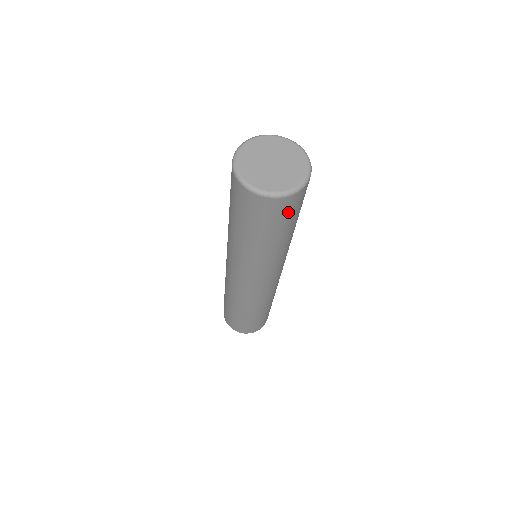
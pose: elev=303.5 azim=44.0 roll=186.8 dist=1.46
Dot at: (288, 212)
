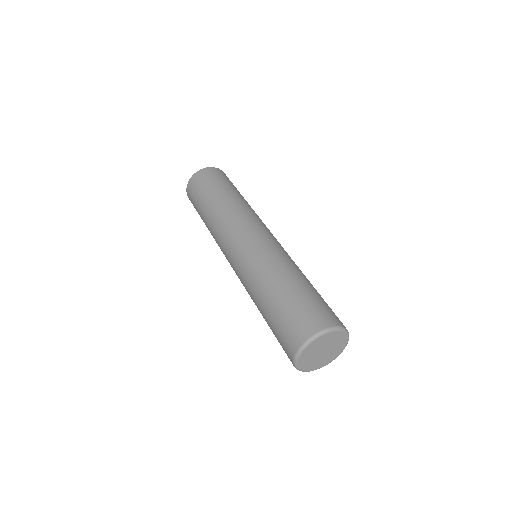
Dot at: occluded
